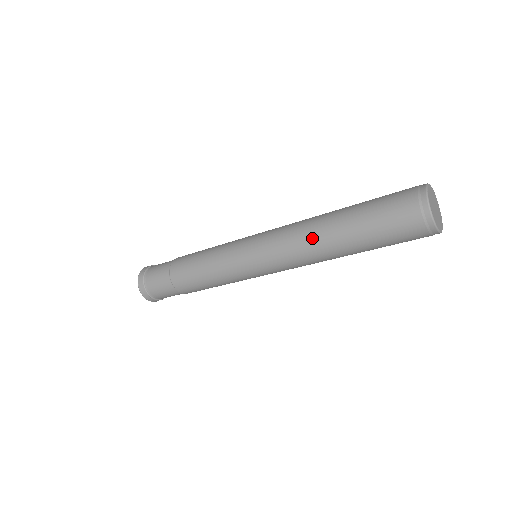
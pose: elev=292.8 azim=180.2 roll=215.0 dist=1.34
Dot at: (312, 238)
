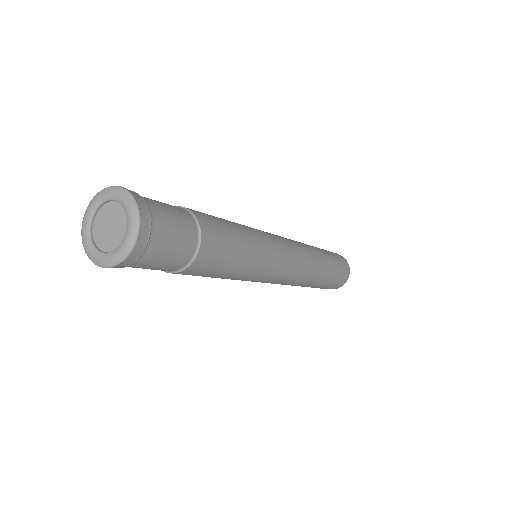
Dot at: (305, 244)
